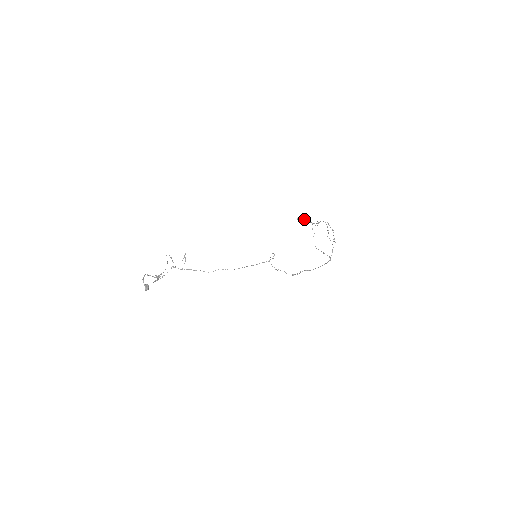
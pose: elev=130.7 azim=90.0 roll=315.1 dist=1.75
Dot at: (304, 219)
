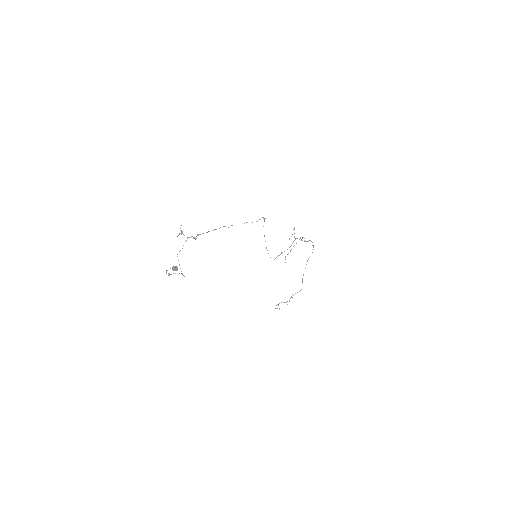
Dot at: occluded
